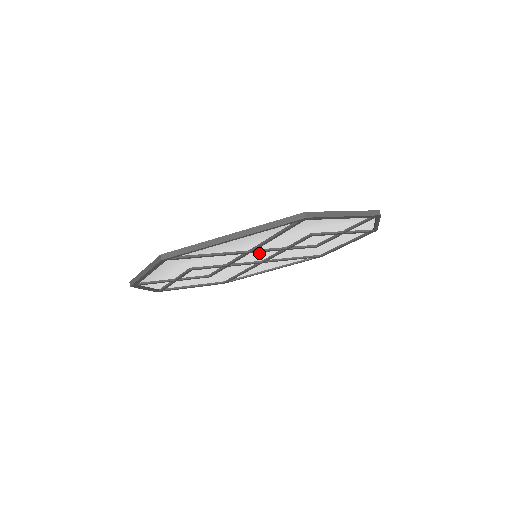
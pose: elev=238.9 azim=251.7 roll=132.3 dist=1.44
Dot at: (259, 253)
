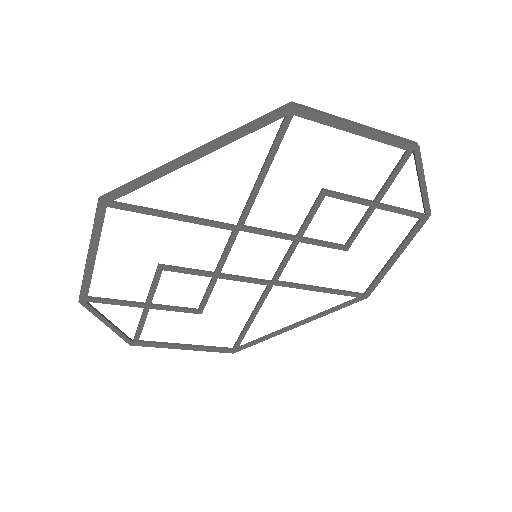
Dot at: (258, 246)
